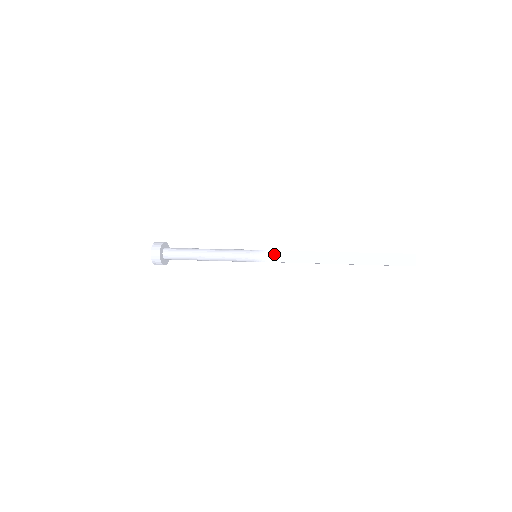
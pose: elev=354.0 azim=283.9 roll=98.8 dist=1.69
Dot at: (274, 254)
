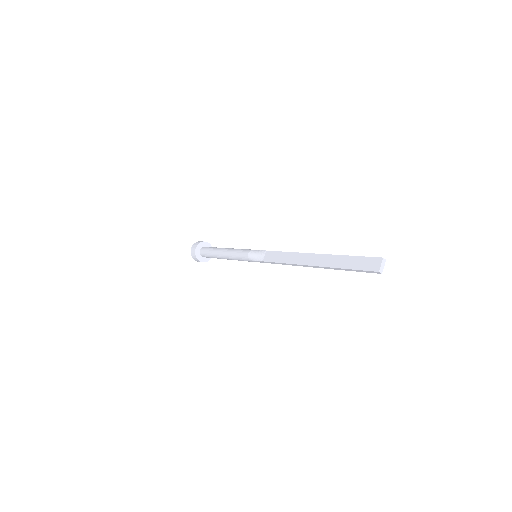
Dot at: (267, 254)
